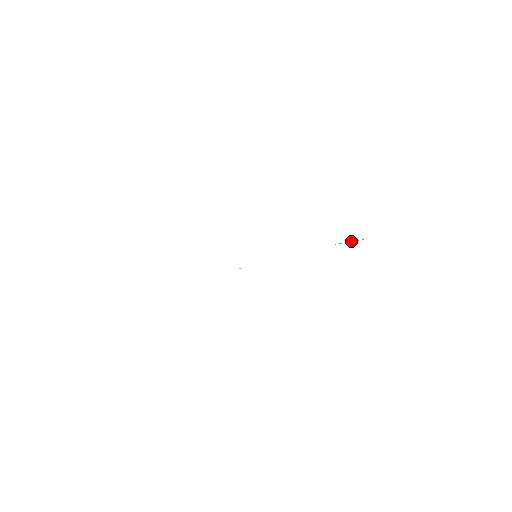
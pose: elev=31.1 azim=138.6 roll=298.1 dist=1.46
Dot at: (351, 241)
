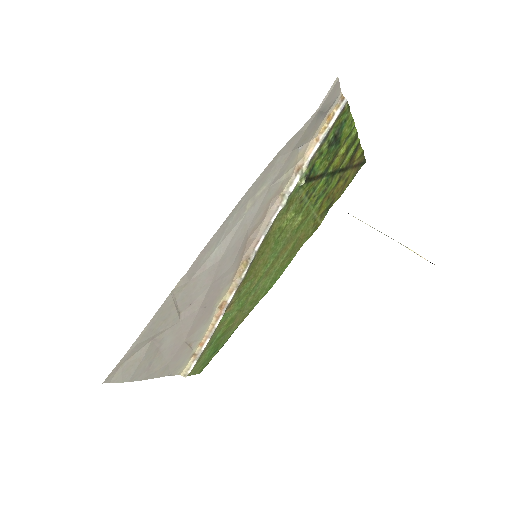
Dot at: occluded
